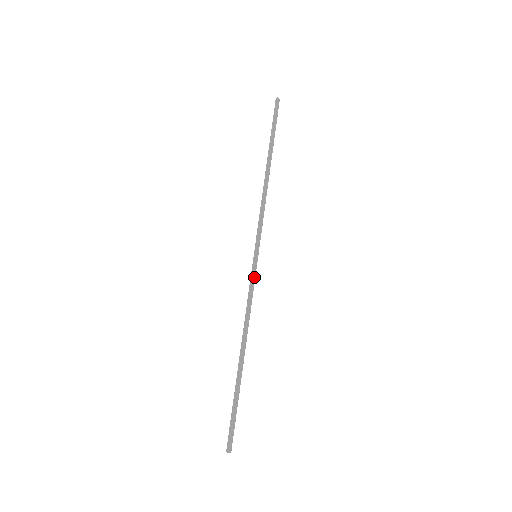
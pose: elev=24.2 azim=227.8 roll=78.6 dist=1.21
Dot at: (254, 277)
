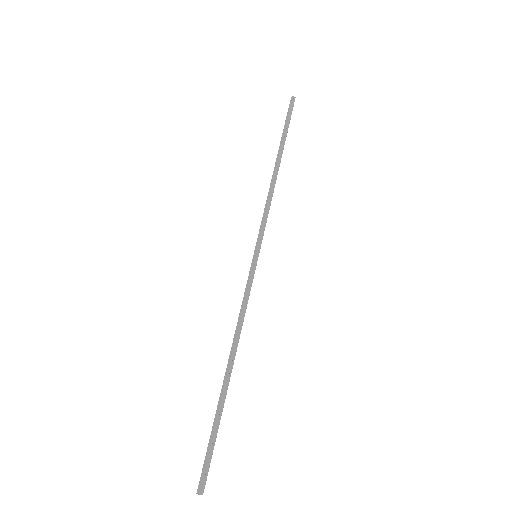
Dot at: (251, 279)
